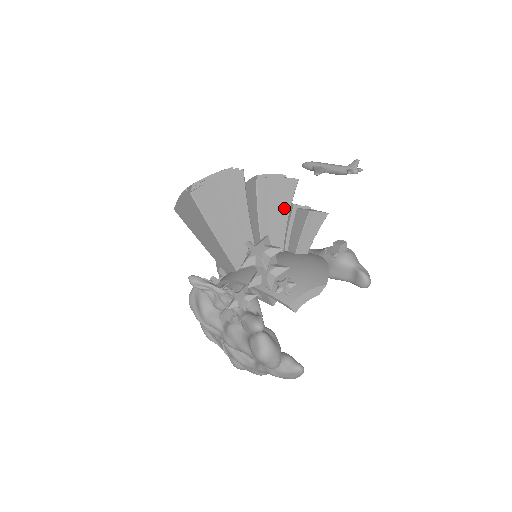
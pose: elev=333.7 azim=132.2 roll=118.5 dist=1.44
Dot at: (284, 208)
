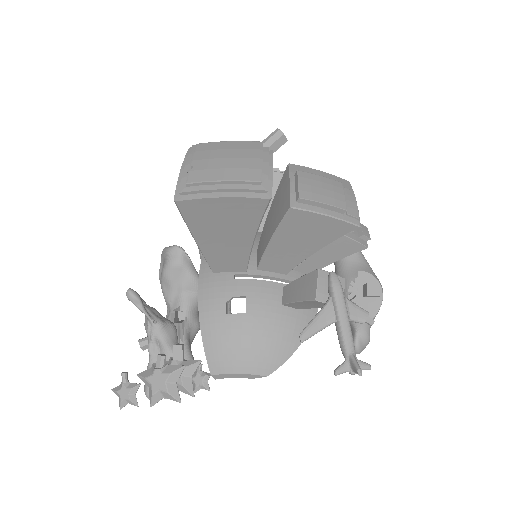
Dot at: (314, 244)
